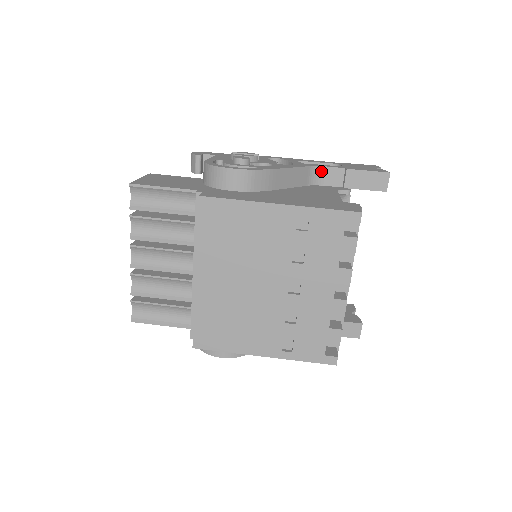
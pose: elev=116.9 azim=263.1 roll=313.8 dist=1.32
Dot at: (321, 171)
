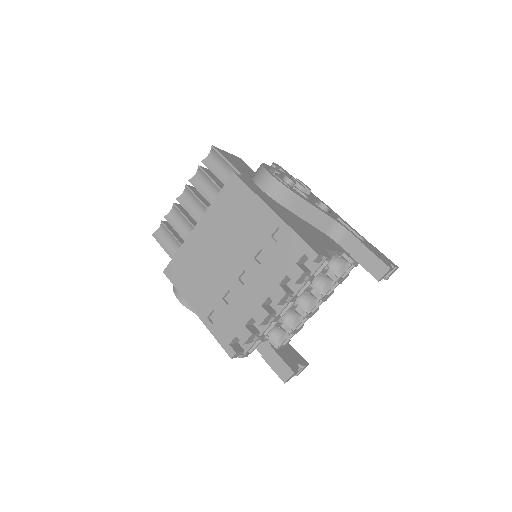
Dot at: (343, 231)
